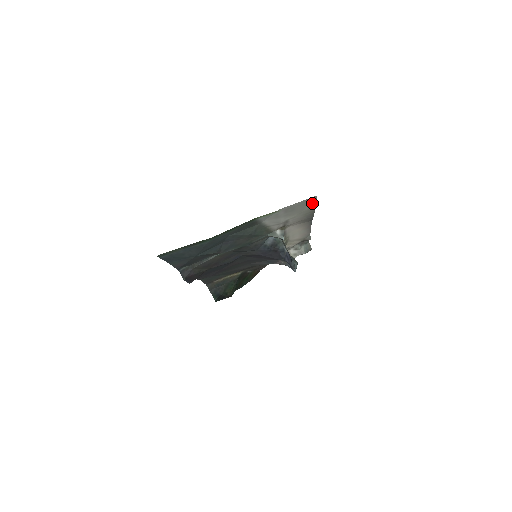
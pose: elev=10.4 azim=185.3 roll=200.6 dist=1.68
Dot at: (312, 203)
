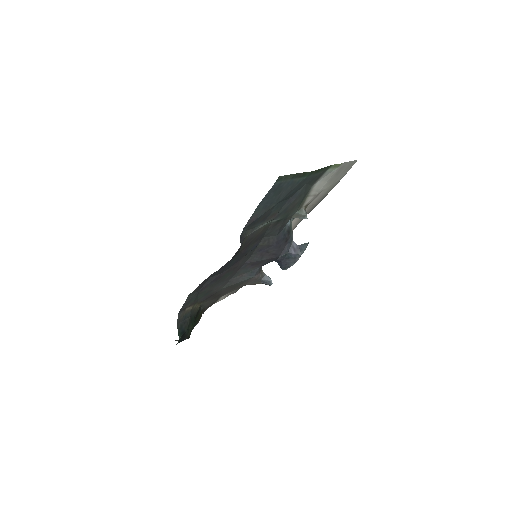
Dot at: (346, 172)
